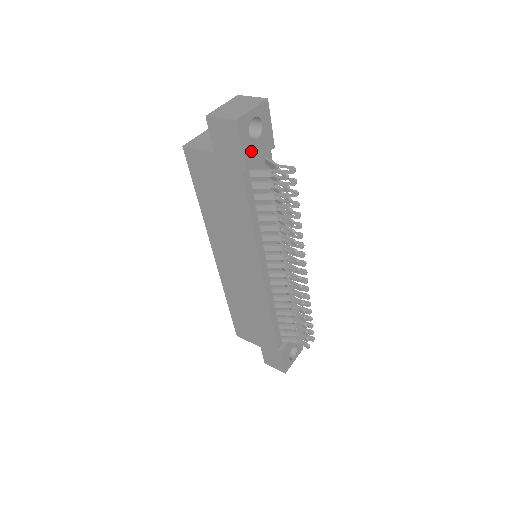
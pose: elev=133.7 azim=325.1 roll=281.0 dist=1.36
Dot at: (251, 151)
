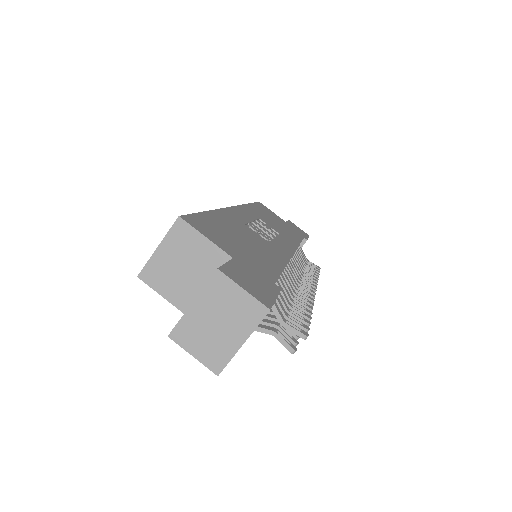
Dot at: occluded
